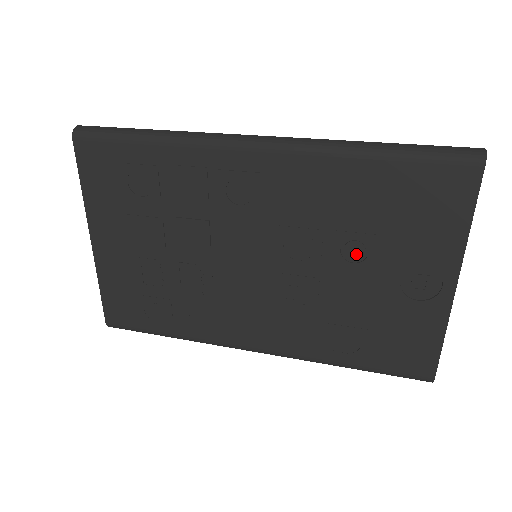
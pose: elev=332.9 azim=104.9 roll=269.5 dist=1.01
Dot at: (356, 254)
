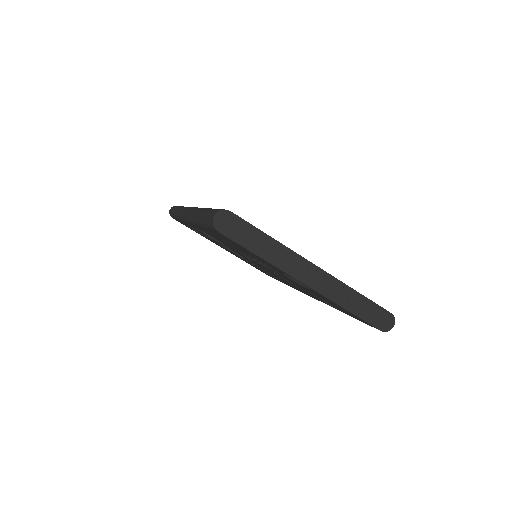
Dot at: (263, 264)
